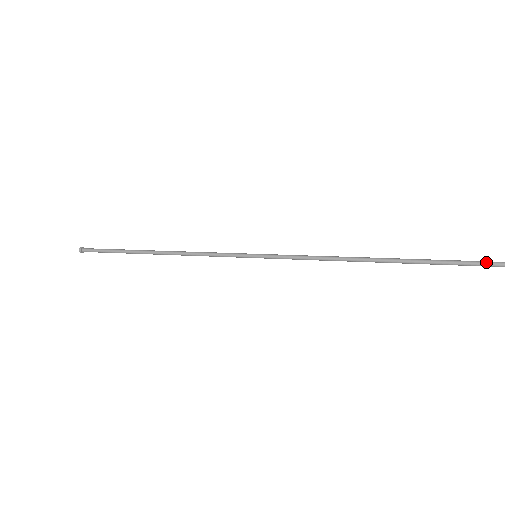
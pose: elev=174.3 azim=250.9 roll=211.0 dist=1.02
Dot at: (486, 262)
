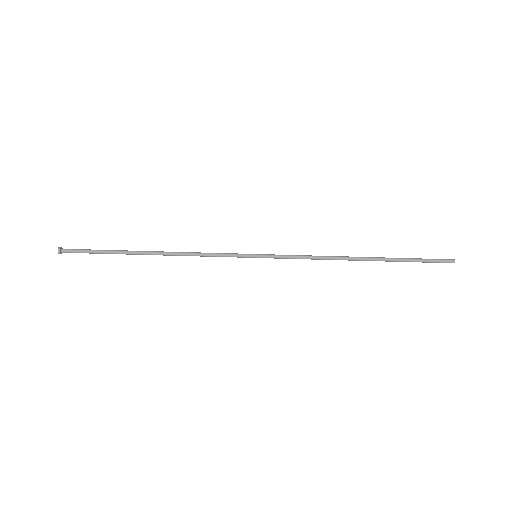
Dot at: (442, 259)
